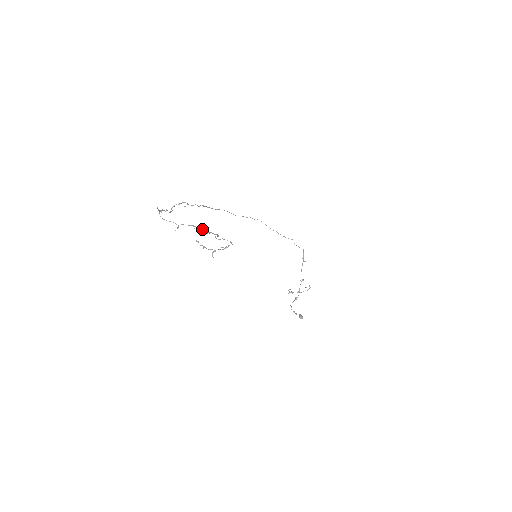
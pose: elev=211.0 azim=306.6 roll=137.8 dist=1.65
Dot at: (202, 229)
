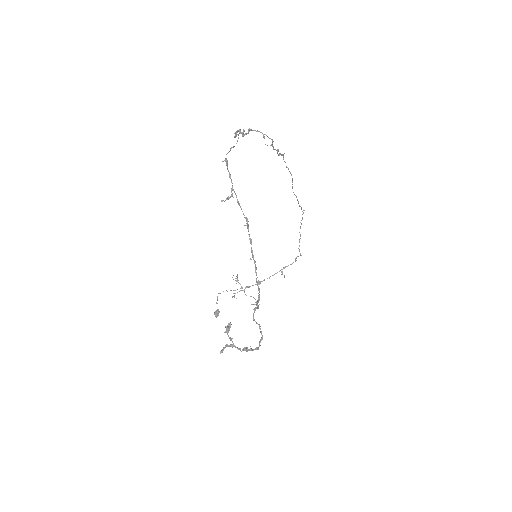
Dot at: (251, 239)
